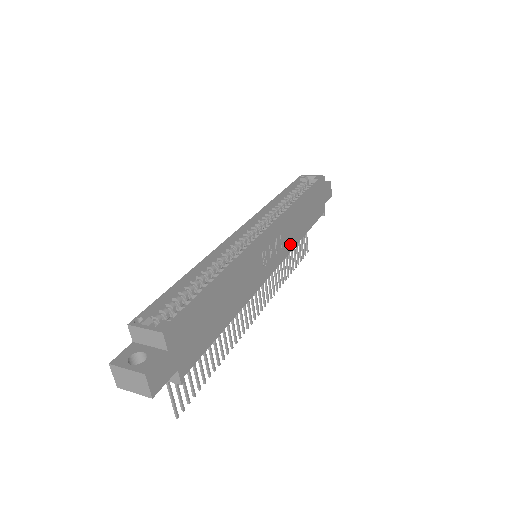
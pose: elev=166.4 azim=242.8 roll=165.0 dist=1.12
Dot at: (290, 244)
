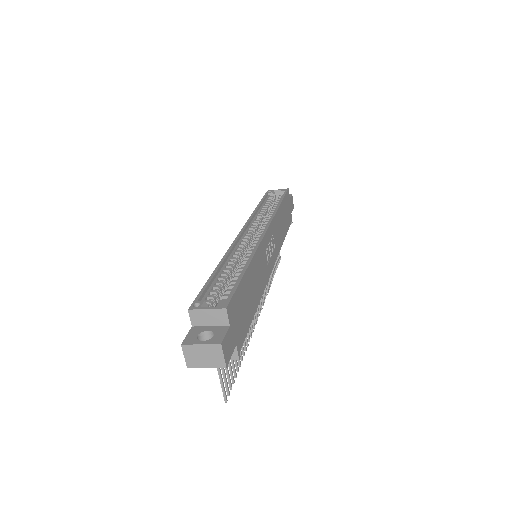
Dot at: (278, 245)
